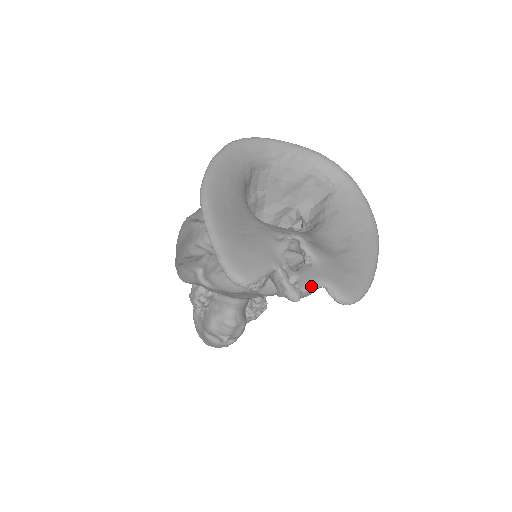
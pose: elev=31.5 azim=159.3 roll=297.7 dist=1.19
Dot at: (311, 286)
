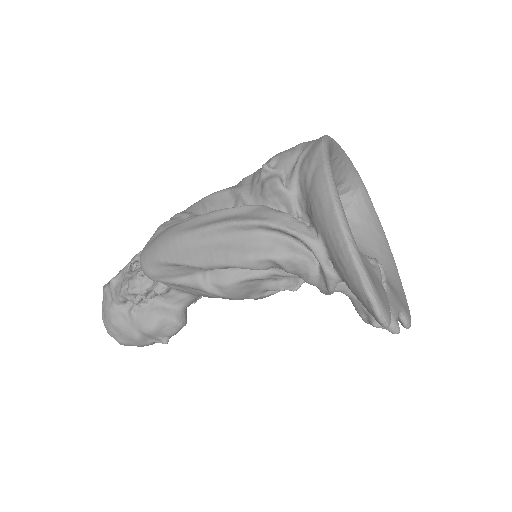
Dot at: (398, 315)
